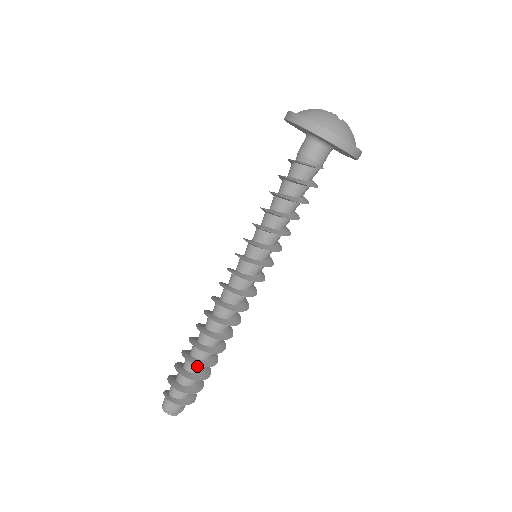
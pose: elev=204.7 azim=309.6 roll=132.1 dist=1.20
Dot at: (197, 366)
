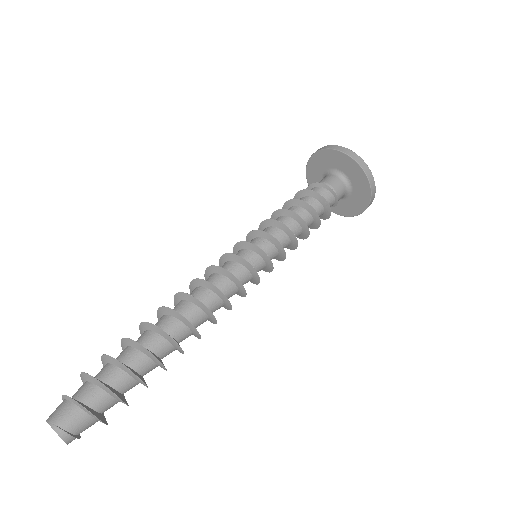
Dot at: (141, 356)
